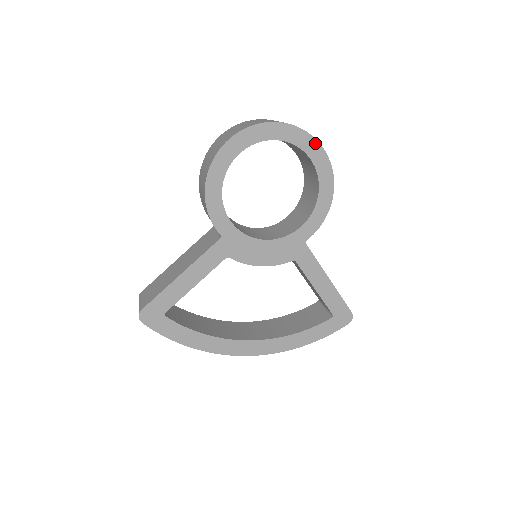
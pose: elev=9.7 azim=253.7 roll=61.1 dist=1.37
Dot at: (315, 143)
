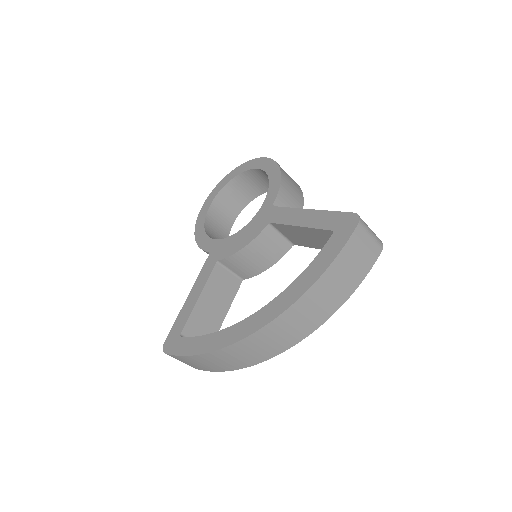
Dot at: (253, 161)
